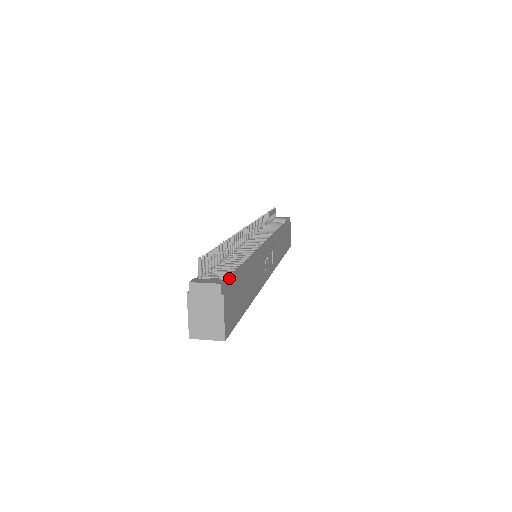
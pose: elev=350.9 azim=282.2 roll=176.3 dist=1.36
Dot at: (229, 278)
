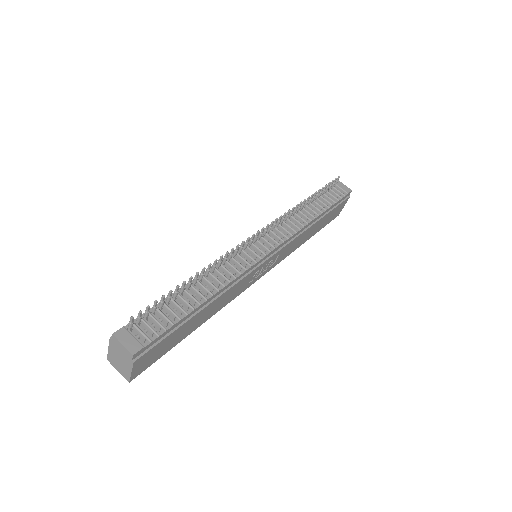
Dot at: (156, 339)
